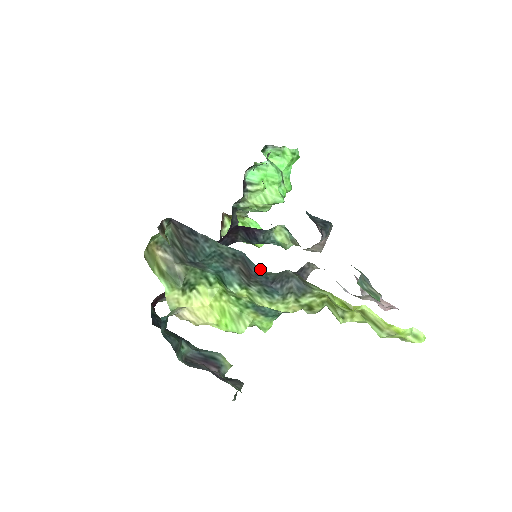
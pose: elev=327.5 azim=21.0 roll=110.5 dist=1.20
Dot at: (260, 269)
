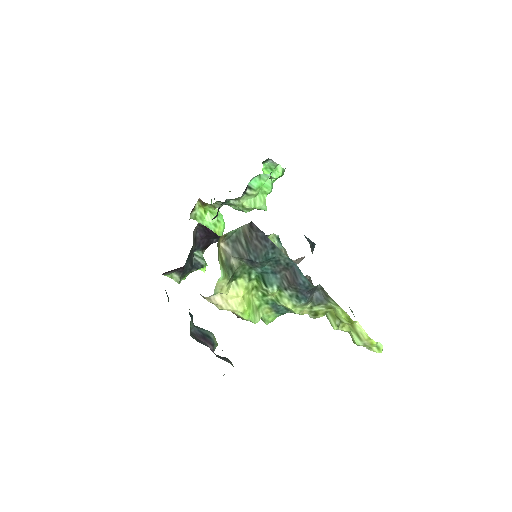
Dot at: (307, 281)
